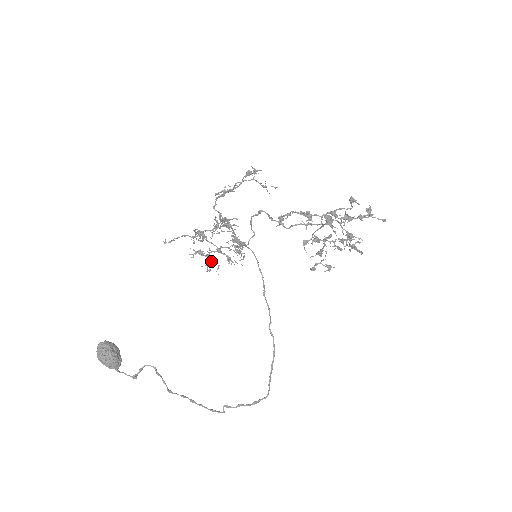
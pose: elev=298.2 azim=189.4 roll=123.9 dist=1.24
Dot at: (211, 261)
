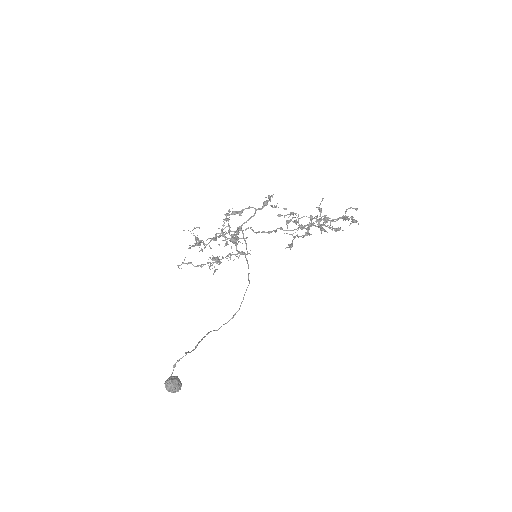
Dot at: (202, 240)
